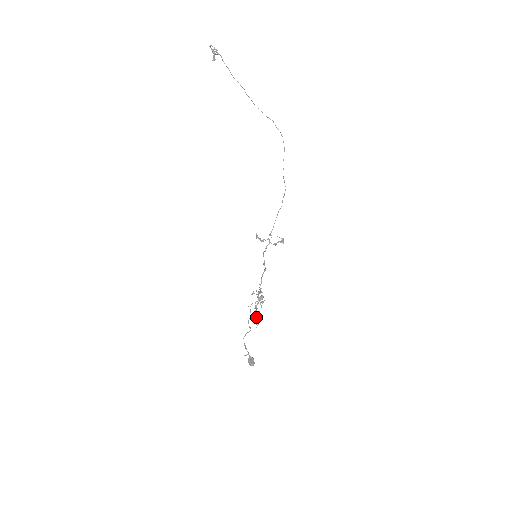
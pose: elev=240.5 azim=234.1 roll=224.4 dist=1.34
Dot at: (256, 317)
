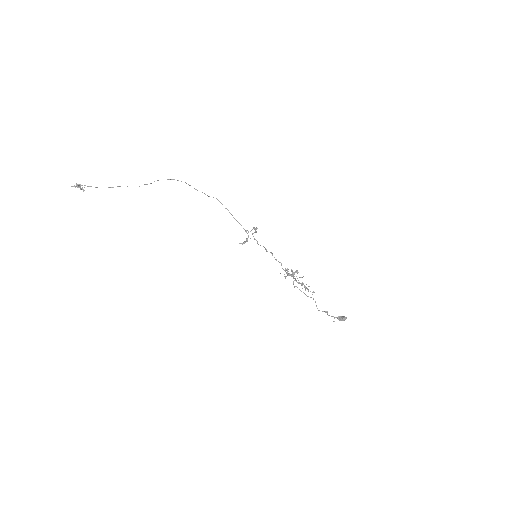
Dot at: (306, 288)
